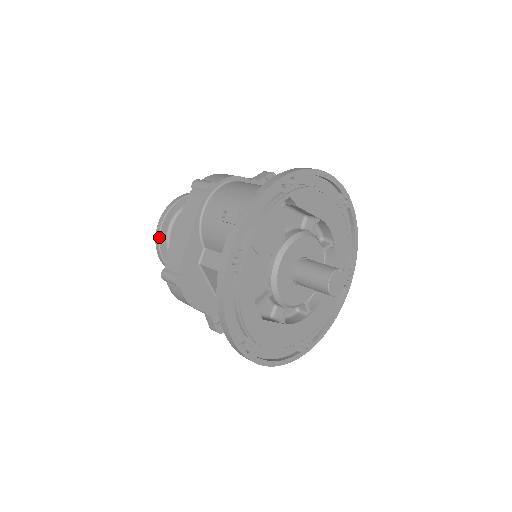
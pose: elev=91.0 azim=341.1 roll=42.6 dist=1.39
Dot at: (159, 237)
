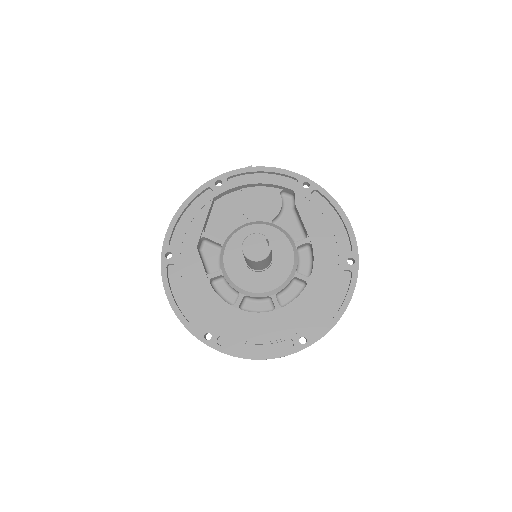
Dot at: occluded
